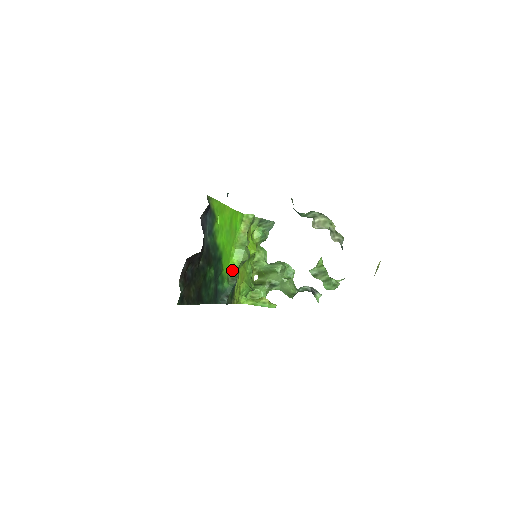
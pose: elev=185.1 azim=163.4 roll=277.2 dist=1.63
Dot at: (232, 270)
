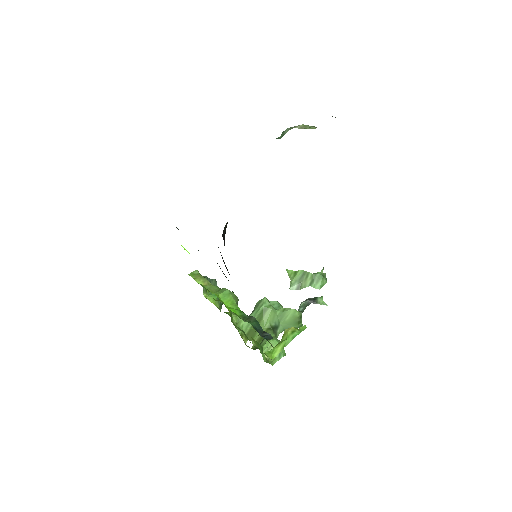
Dot at: (237, 313)
